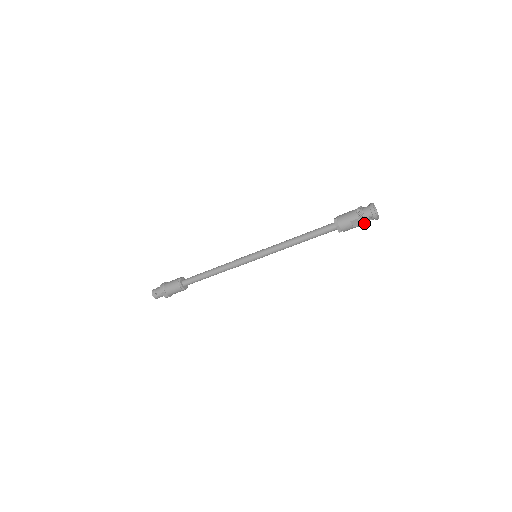
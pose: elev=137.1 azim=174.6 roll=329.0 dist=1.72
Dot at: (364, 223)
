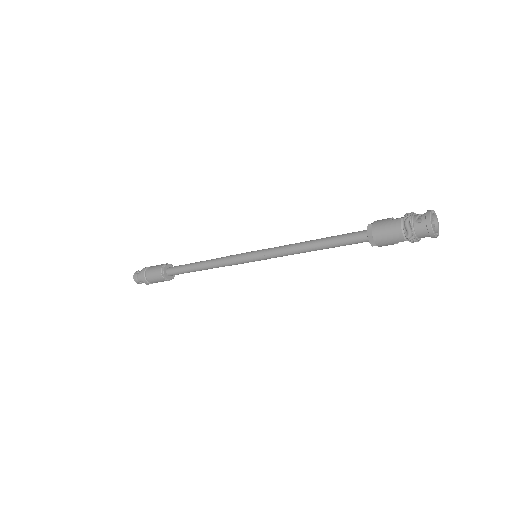
Dot at: occluded
